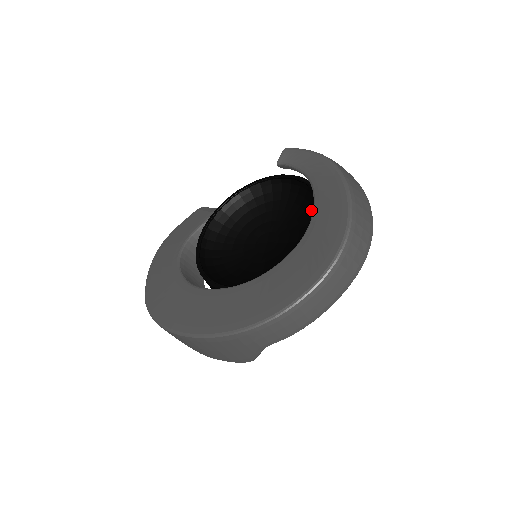
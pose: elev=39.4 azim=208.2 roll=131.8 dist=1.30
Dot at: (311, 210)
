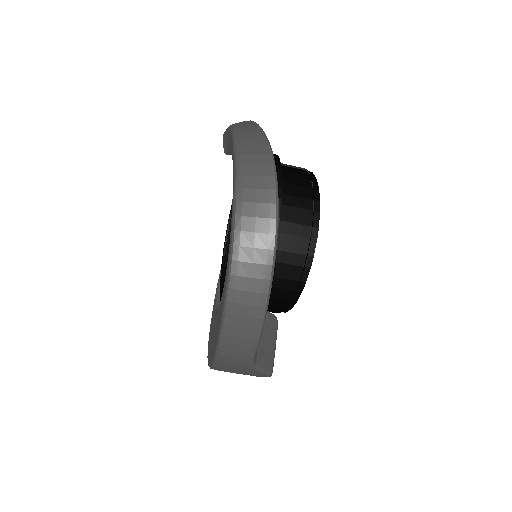
Dot at: occluded
